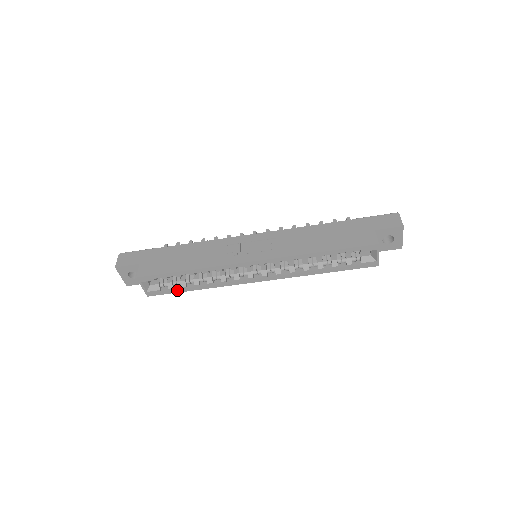
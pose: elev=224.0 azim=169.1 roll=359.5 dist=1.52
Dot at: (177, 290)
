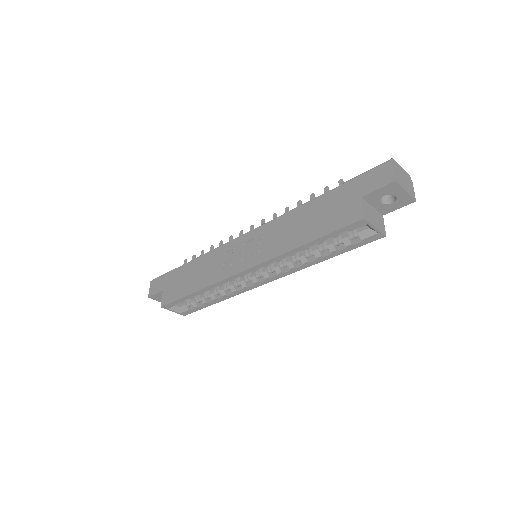
Dot at: (202, 306)
